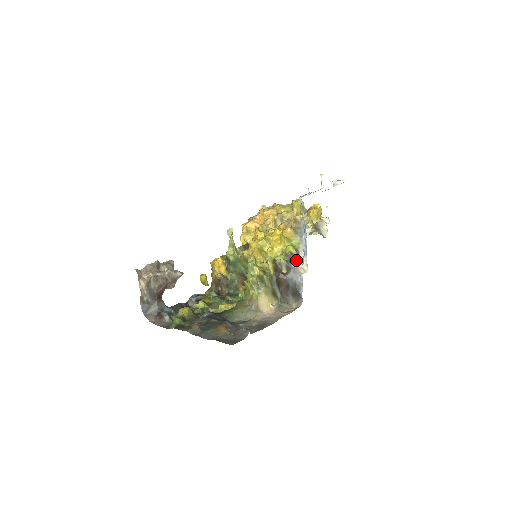
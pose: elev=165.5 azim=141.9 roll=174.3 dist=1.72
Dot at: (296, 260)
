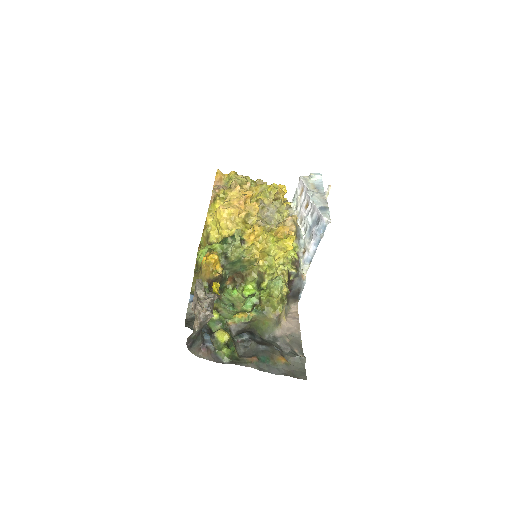
Dot at: (299, 266)
